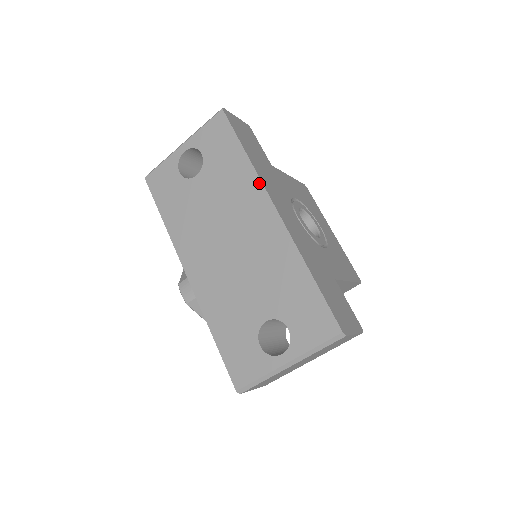
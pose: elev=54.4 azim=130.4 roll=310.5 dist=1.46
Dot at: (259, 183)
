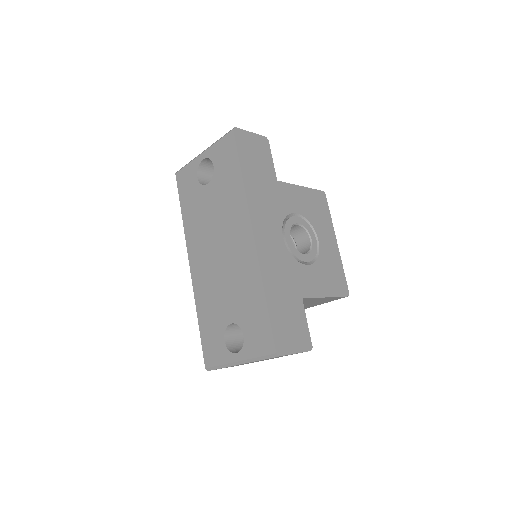
Dot at: (246, 207)
